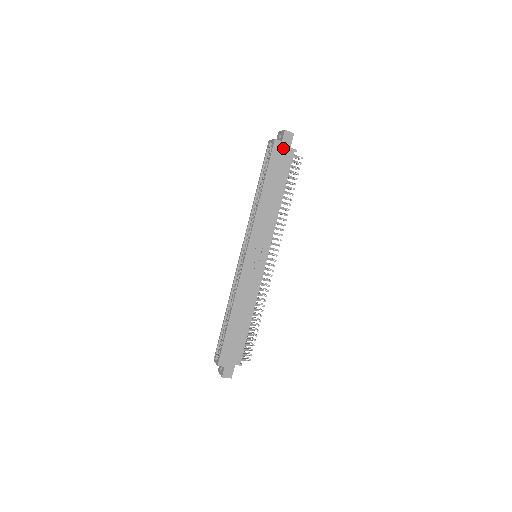
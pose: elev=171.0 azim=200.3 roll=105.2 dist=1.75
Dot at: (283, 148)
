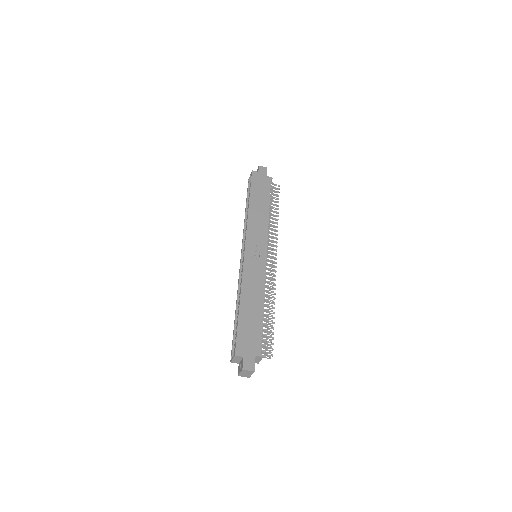
Dot at: (260, 176)
